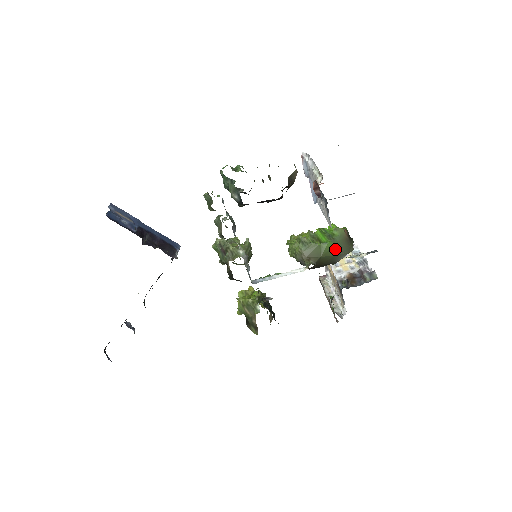
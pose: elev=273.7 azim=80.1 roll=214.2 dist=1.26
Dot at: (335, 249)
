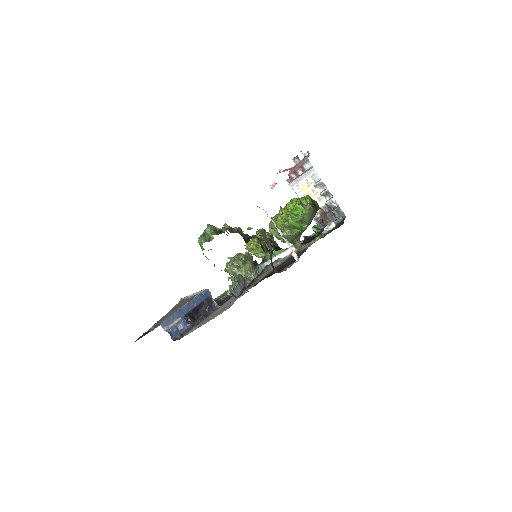
Dot at: occluded
